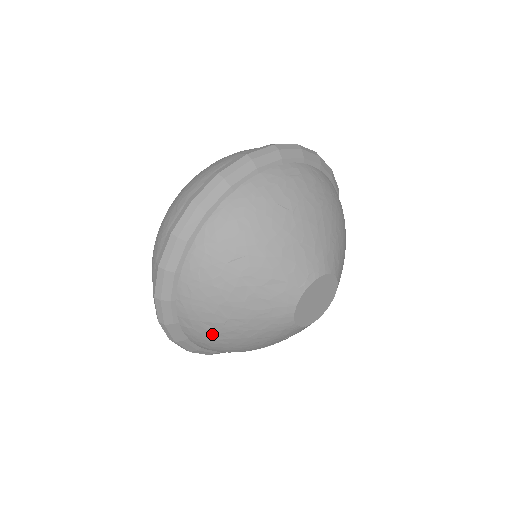
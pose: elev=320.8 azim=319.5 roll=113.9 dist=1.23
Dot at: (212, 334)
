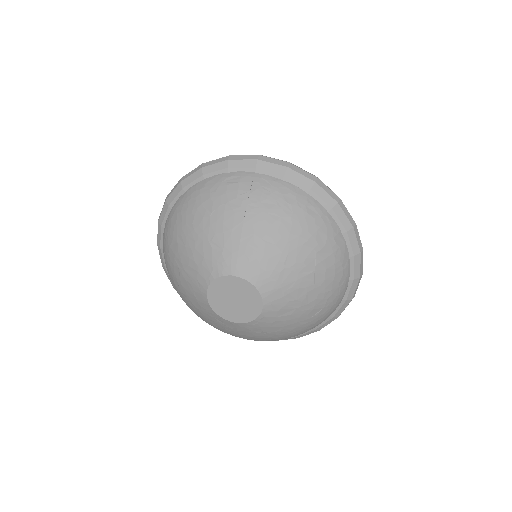
Dot at: occluded
